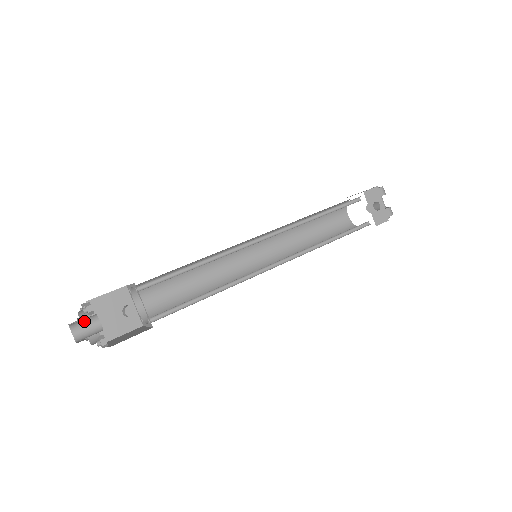
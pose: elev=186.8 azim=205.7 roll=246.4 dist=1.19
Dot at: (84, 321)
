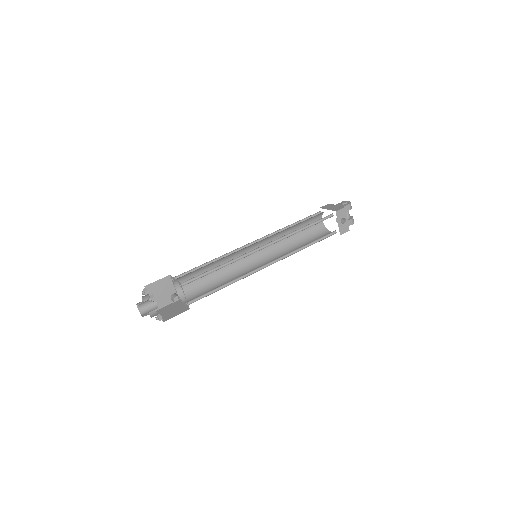
Dot at: (147, 304)
